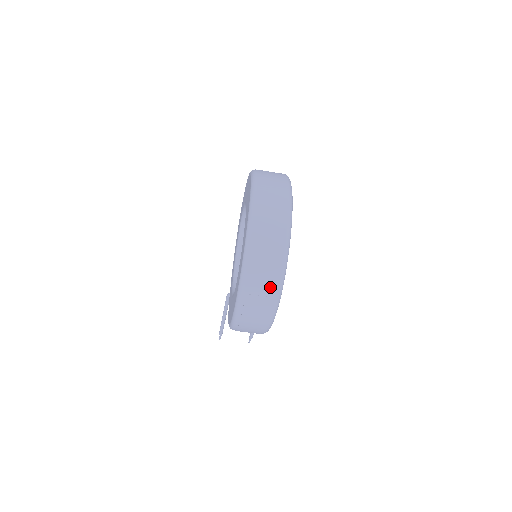
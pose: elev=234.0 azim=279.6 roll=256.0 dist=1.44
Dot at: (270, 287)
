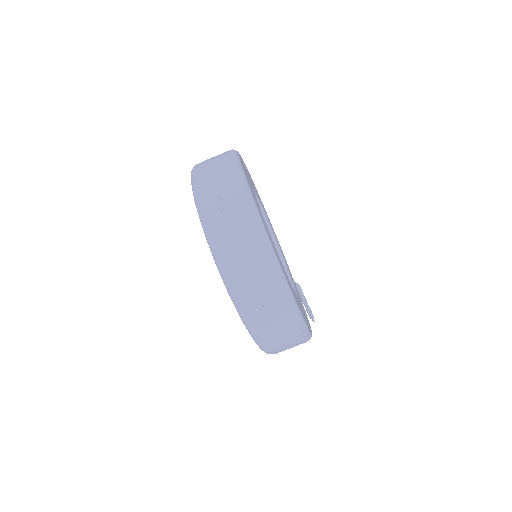
Dot at: (278, 306)
